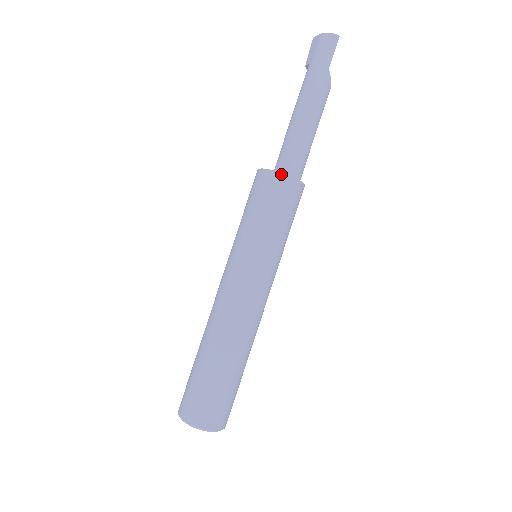
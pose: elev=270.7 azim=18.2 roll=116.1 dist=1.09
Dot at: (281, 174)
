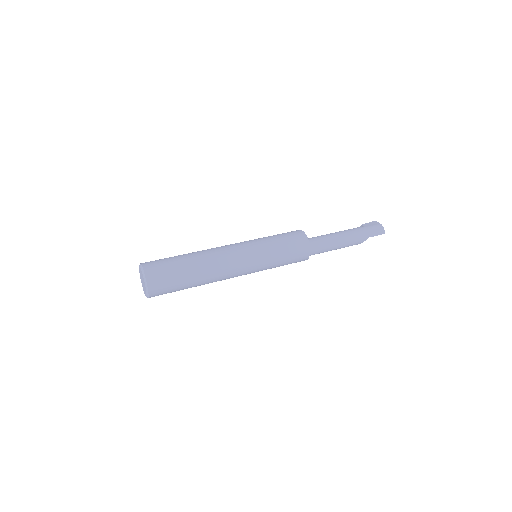
Dot at: (309, 244)
